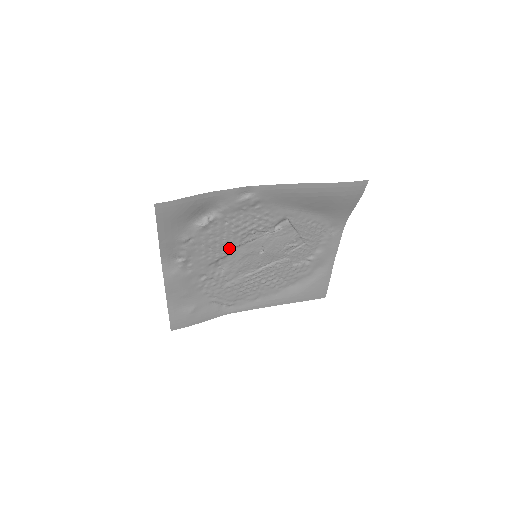
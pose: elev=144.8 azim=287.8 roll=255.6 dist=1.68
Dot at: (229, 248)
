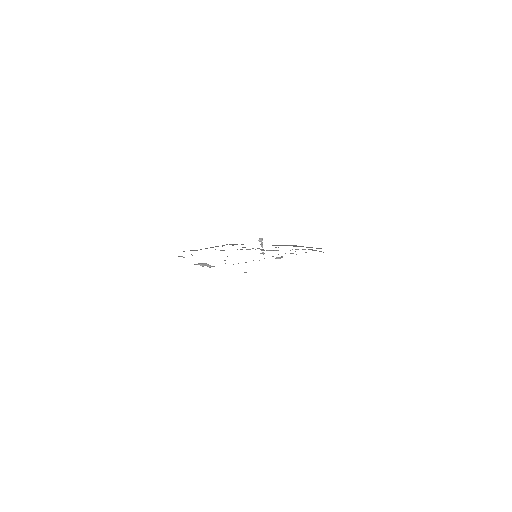
Dot at: occluded
